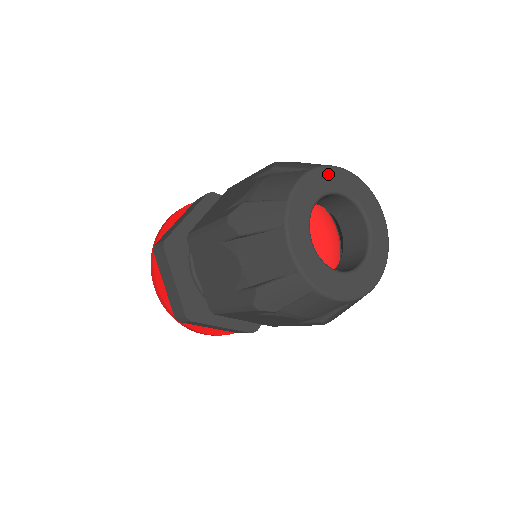
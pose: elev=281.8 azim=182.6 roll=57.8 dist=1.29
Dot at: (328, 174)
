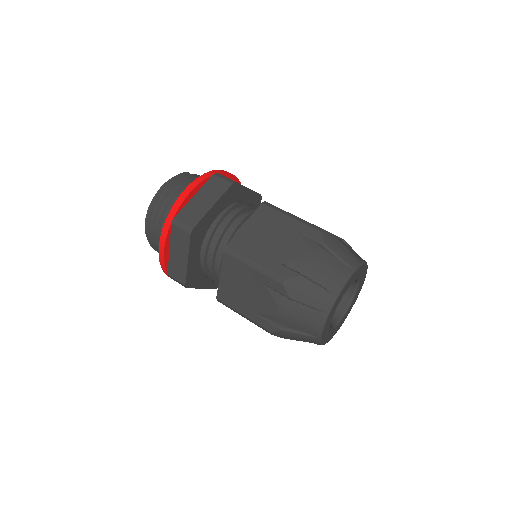
Dot at: (359, 271)
